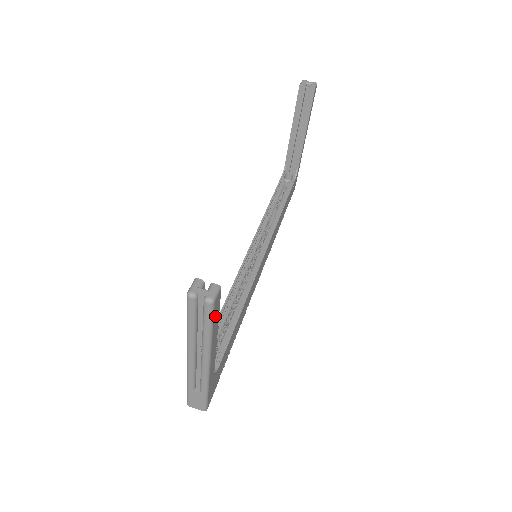
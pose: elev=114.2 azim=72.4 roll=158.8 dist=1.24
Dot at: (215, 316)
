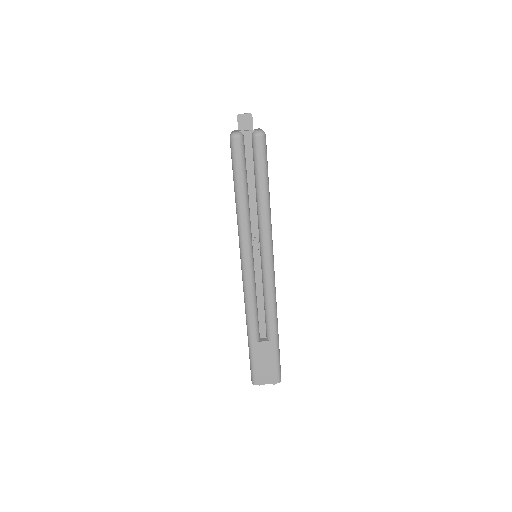
Dot at: (267, 172)
